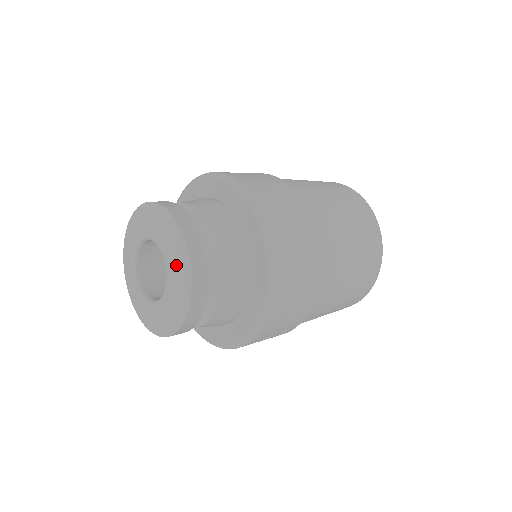
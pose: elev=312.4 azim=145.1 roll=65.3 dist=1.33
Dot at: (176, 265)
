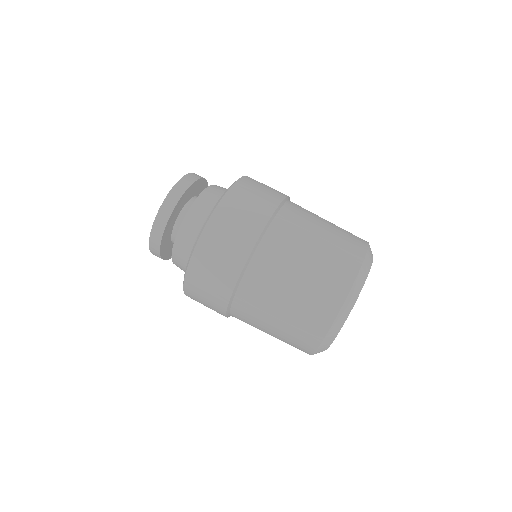
Dot at: occluded
